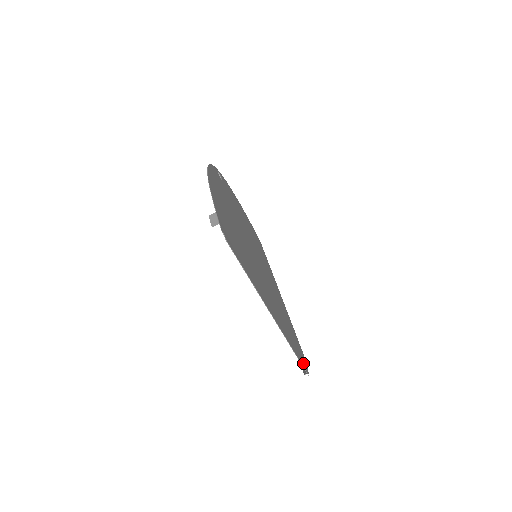
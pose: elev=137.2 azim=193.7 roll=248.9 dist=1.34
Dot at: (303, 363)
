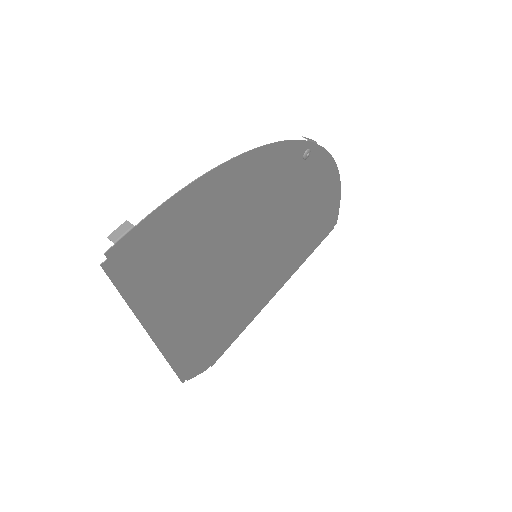
Dot at: (190, 371)
